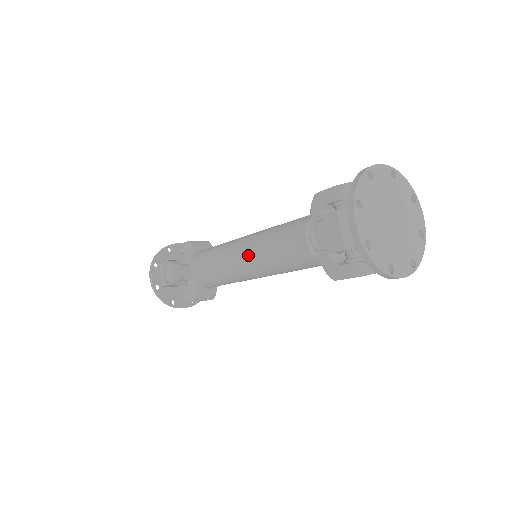
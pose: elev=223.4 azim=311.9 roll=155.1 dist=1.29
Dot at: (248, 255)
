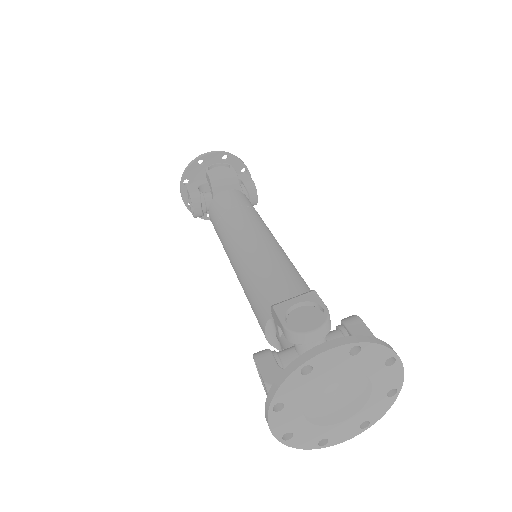
Dot at: (236, 274)
